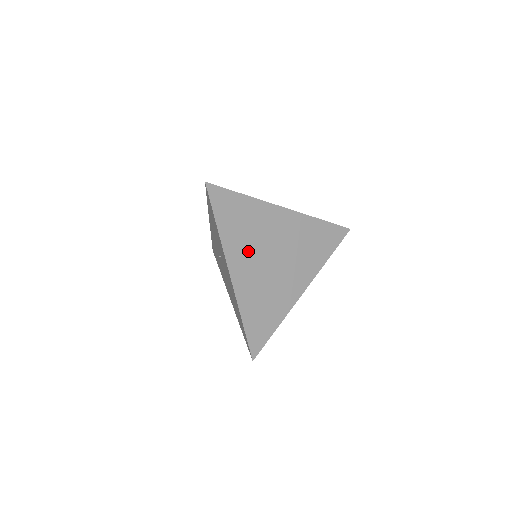
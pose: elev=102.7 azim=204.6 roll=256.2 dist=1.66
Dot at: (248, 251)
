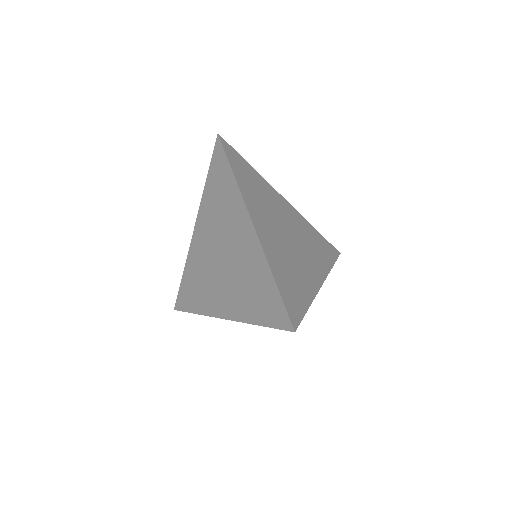
Dot at: (264, 212)
